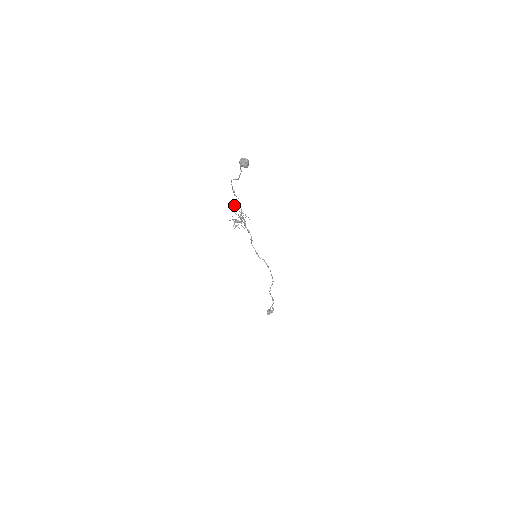
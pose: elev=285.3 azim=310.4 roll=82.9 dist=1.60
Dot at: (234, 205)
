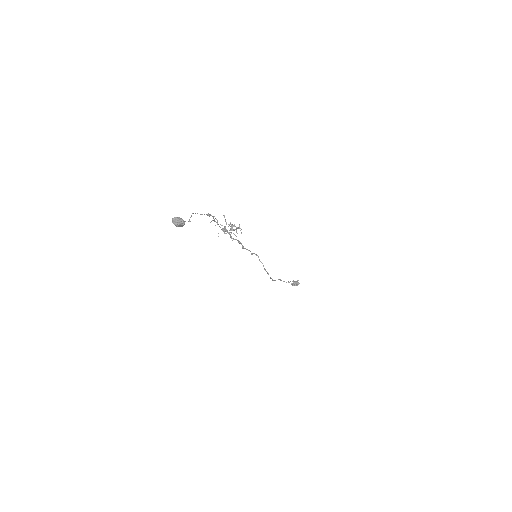
Dot at: (217, 220)
